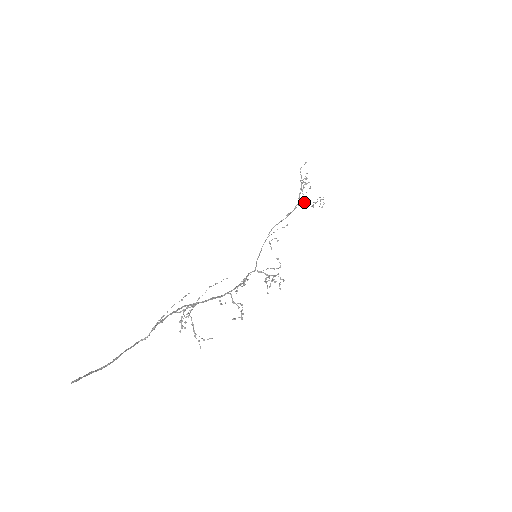
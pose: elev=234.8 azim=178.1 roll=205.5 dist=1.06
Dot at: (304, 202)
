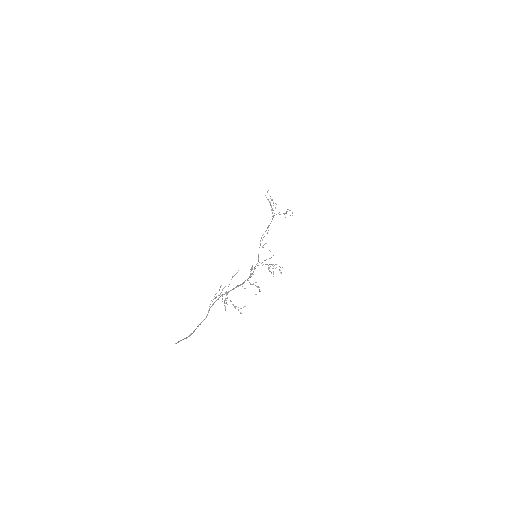
Dot at: (276, 214)
